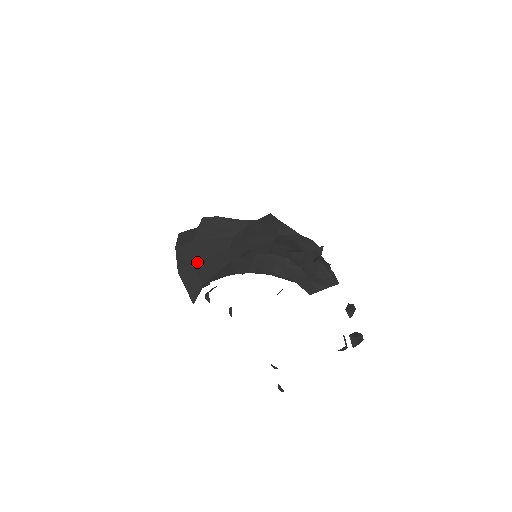
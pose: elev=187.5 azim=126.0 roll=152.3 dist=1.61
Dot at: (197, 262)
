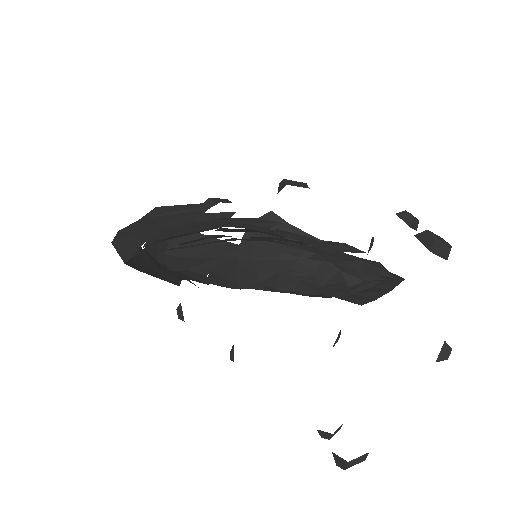
Dot at: (144, 230)
